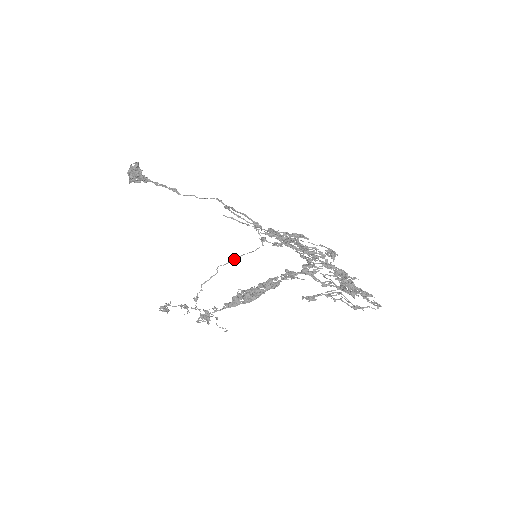
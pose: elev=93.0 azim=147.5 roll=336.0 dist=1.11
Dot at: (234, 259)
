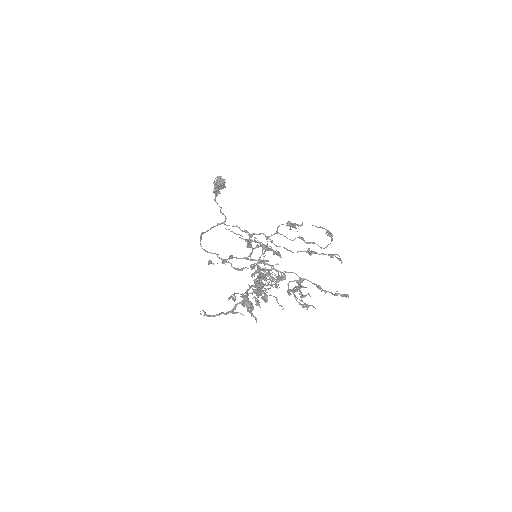
Dot at: (264, 252)
